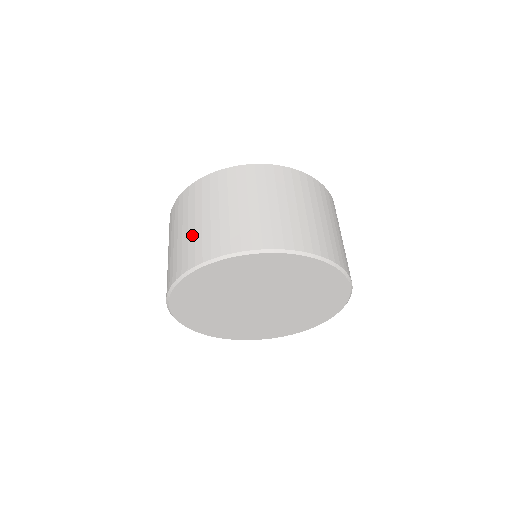
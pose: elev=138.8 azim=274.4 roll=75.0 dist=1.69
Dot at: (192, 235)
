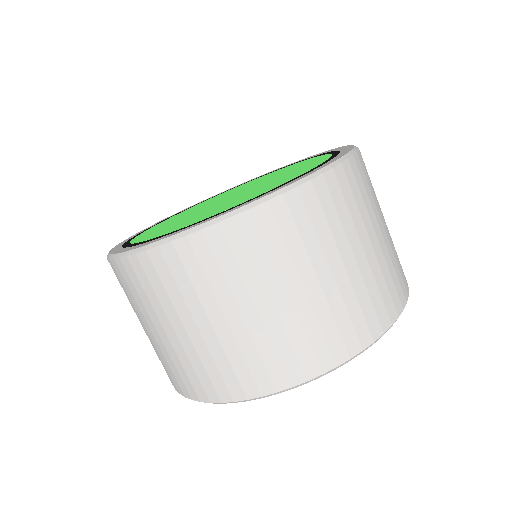
Dot at: (324, 306)
